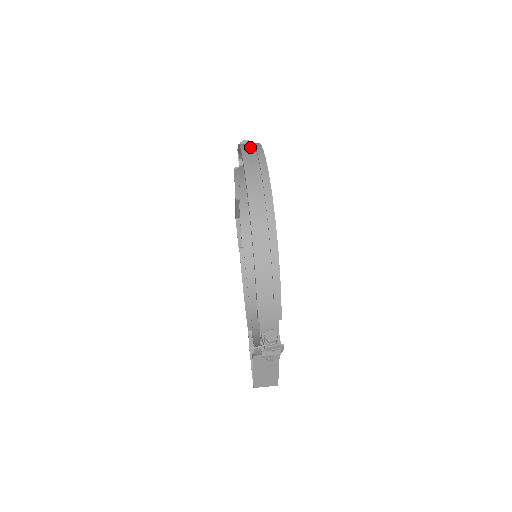
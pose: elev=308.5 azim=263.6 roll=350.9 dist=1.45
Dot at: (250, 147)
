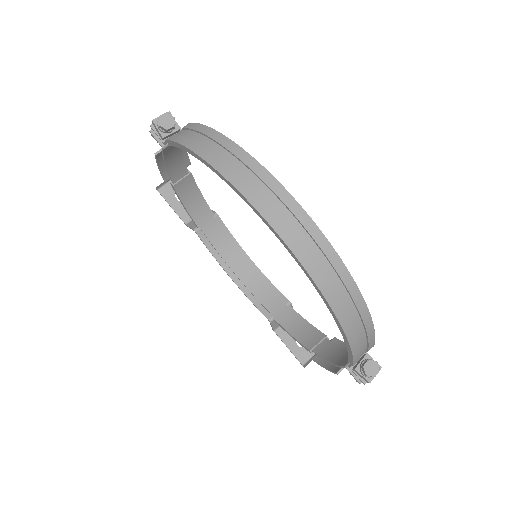
Dot at: (216, 151)
